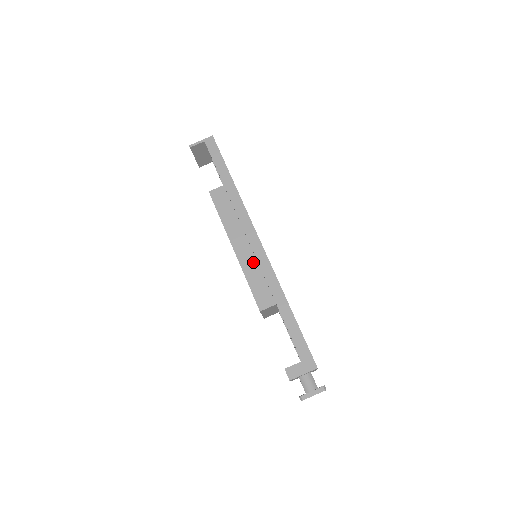
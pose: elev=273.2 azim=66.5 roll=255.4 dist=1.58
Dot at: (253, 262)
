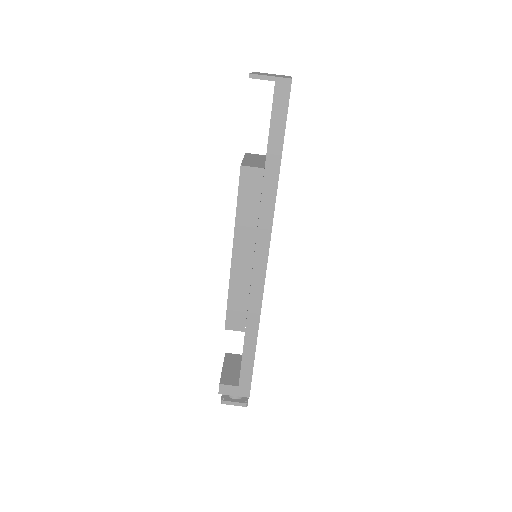
Dot at: (246, 281)
